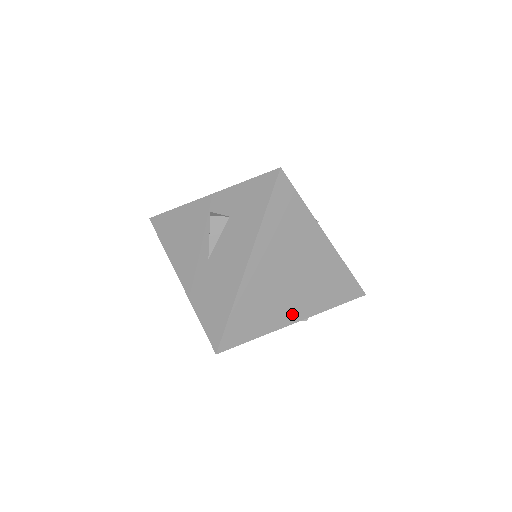
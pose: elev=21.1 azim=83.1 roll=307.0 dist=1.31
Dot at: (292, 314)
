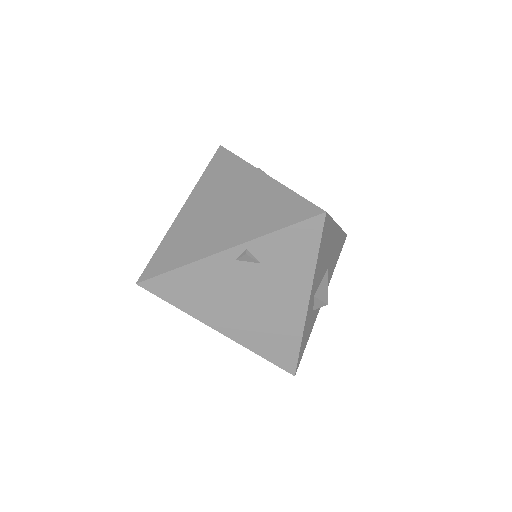
Dot at: (220, 243)
